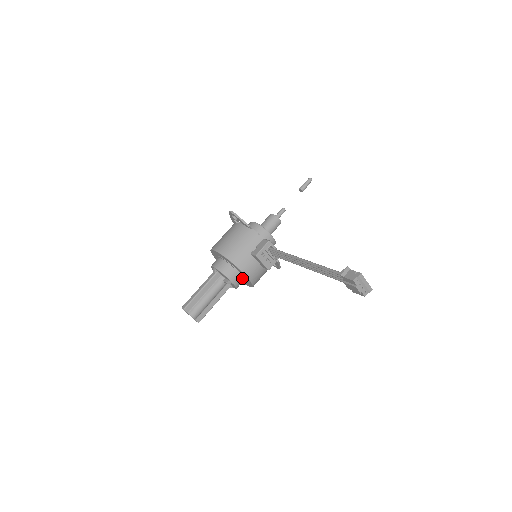
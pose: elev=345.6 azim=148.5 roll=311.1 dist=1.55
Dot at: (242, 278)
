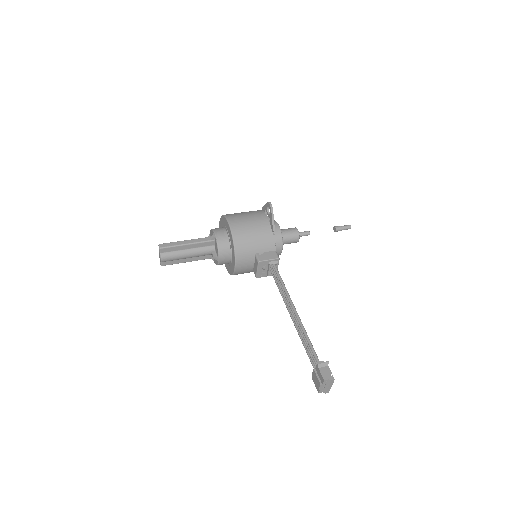
Dot at: (229, 262)
